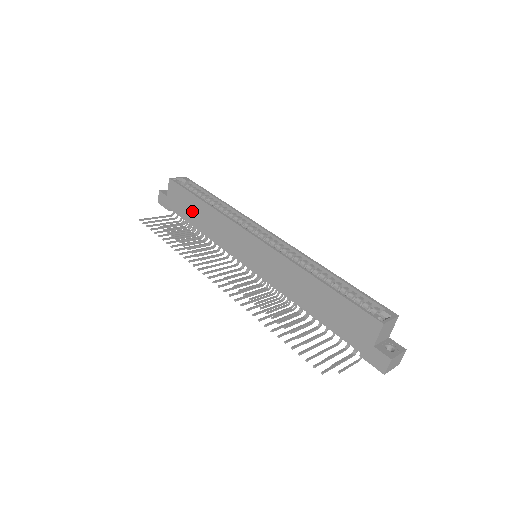
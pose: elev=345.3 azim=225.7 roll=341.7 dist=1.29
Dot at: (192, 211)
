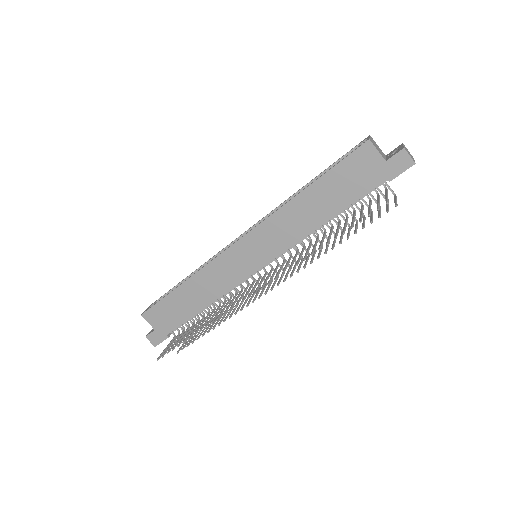
Dot at: (182, 305)
